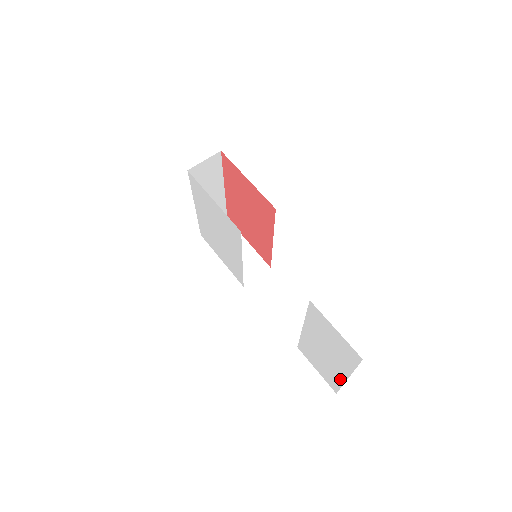
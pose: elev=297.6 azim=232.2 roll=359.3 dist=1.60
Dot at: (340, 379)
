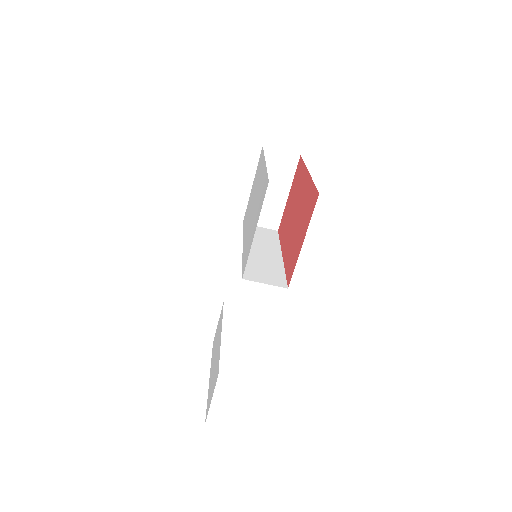
Dot at: (211, 364)
